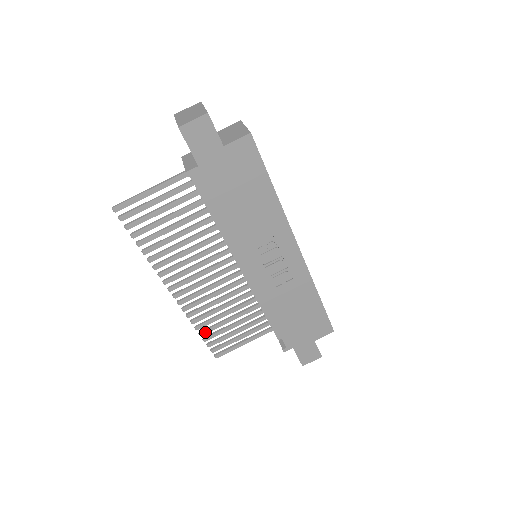
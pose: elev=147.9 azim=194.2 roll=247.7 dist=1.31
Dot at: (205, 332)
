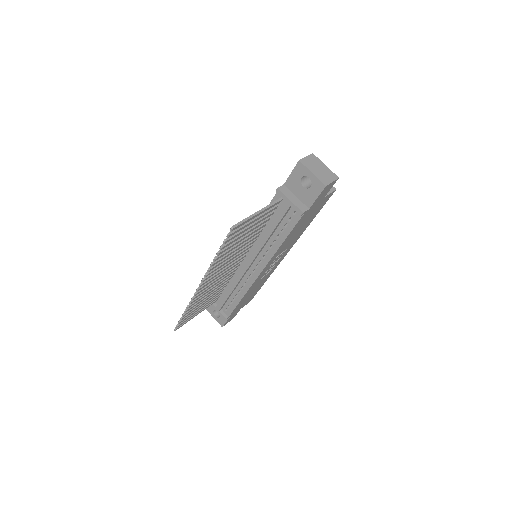
Dot at: (187, 313)
